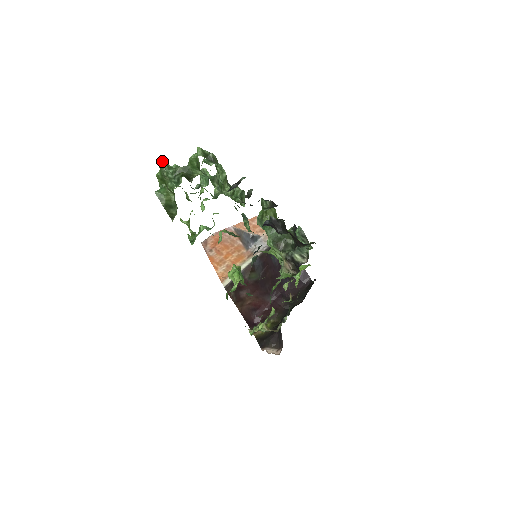
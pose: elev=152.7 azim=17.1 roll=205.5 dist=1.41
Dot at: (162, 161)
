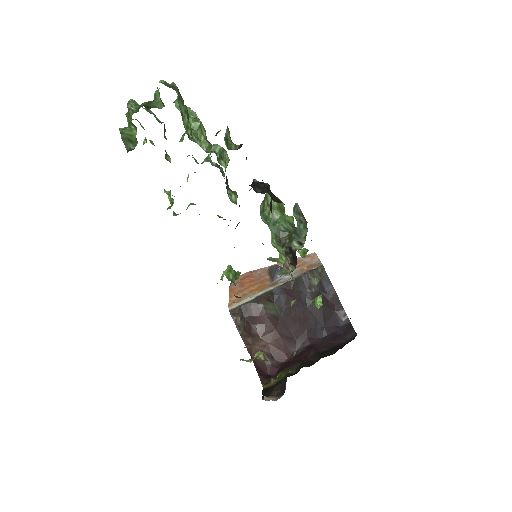
Dot at: (131, 99)
